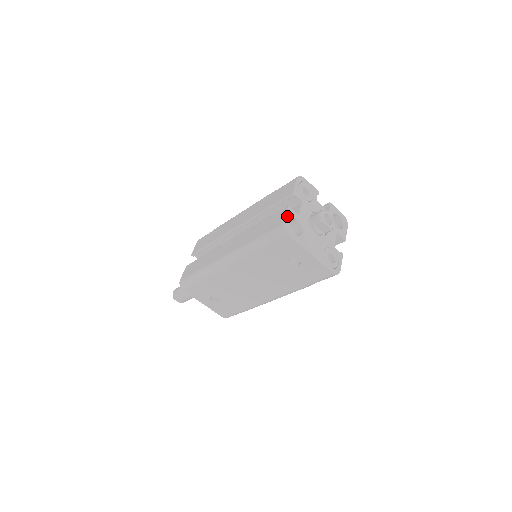
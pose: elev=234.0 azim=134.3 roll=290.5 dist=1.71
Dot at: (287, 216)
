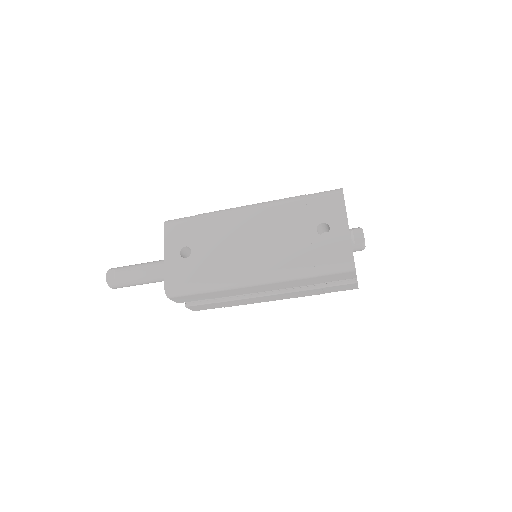
Dot at: occluded
